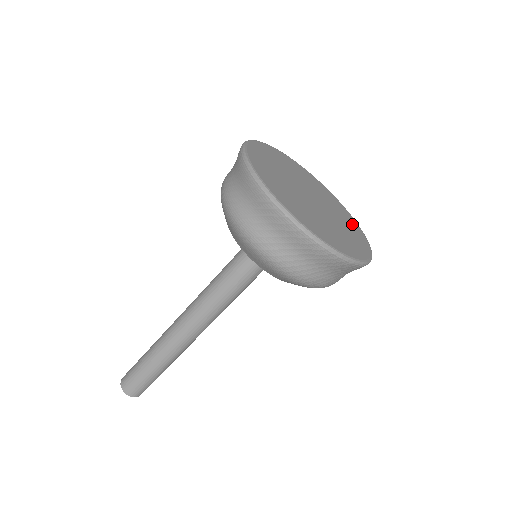
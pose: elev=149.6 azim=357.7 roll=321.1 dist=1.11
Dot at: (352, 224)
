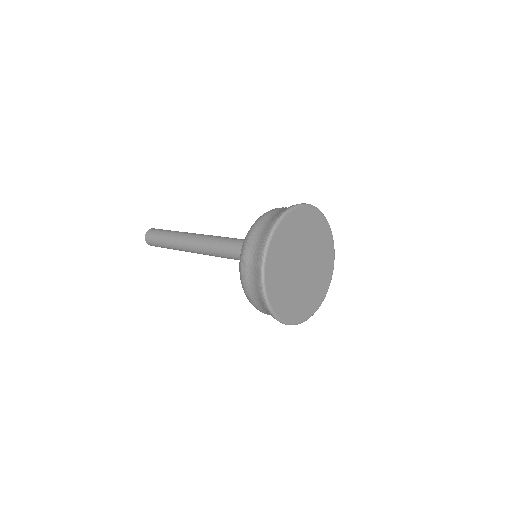
Dot at: (328, 263)
